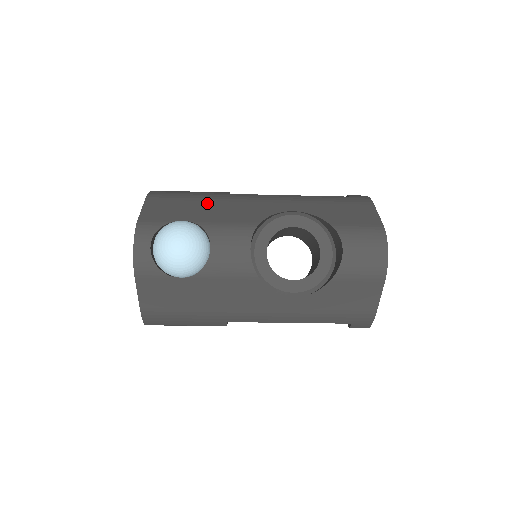
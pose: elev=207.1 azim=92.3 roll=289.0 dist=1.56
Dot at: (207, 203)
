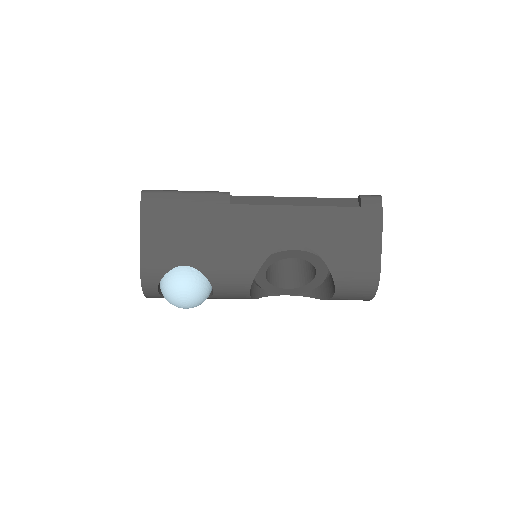
Dot at: (206, 231)
